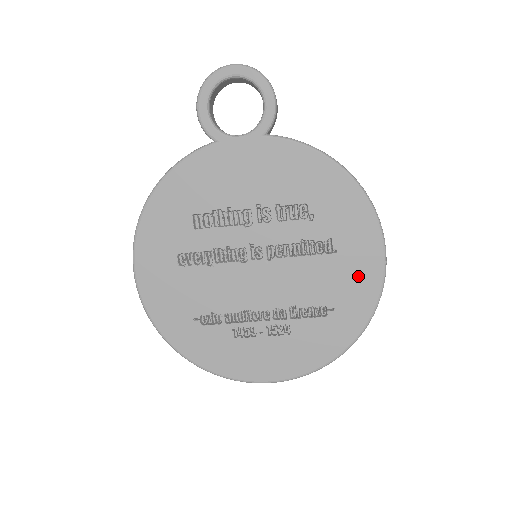
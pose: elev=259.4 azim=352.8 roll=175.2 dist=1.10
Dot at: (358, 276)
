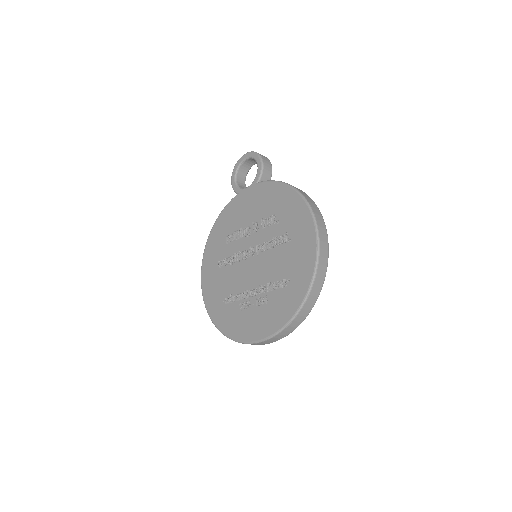
Dot at: (302, 253)
